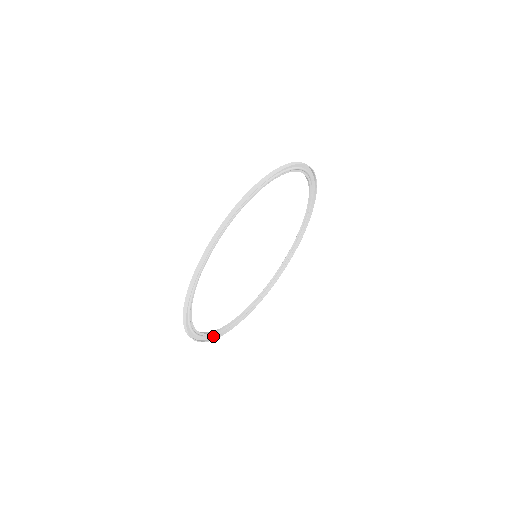
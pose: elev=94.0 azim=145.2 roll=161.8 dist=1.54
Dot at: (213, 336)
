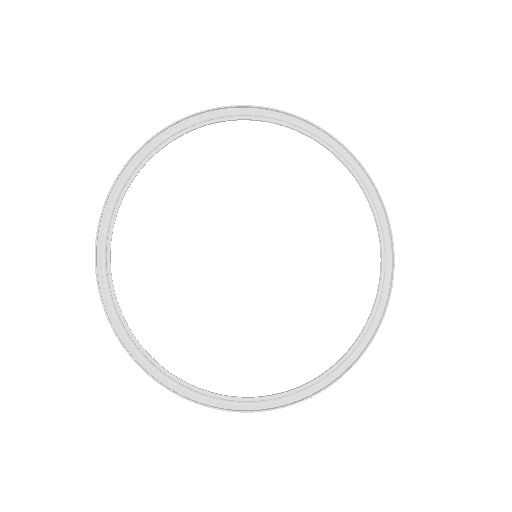
Dot at: (348, 364)
